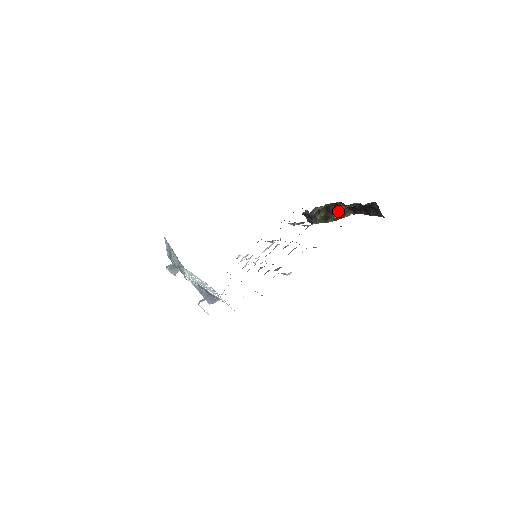
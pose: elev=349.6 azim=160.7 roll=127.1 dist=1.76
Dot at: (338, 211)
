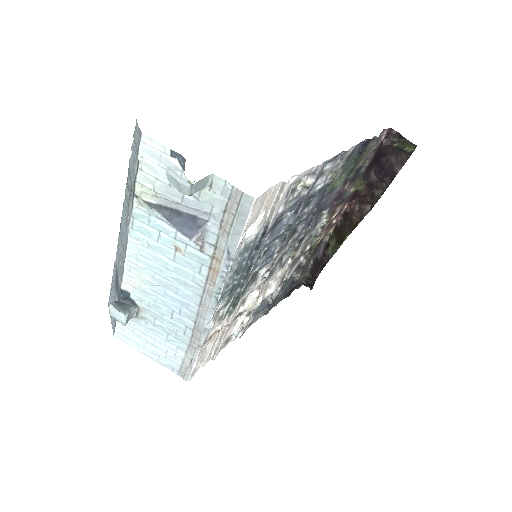
Dot at: (352, 219)
